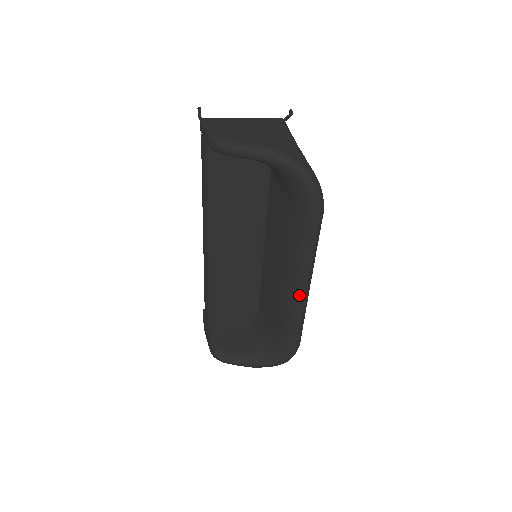
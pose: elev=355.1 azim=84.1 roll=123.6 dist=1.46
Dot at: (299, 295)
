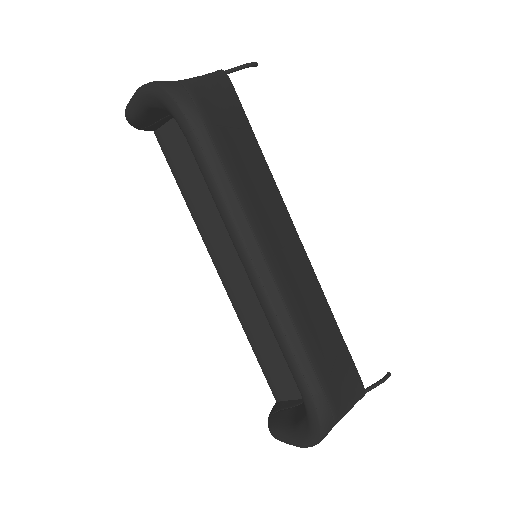
Dot at: (252, 280)
